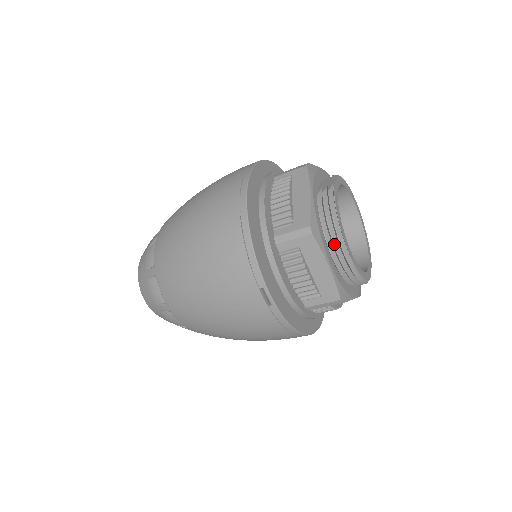
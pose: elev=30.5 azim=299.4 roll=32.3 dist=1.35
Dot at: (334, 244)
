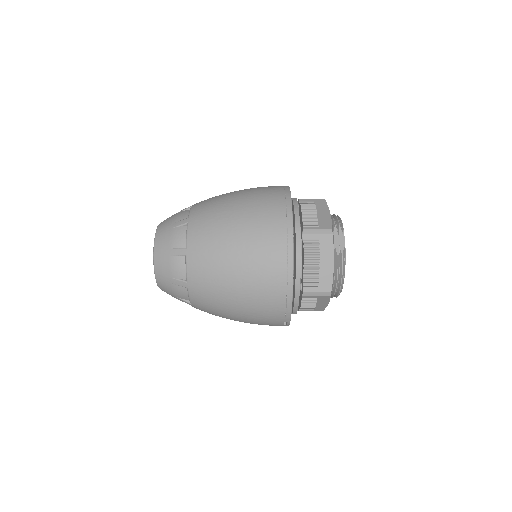
Dot at: occluded
